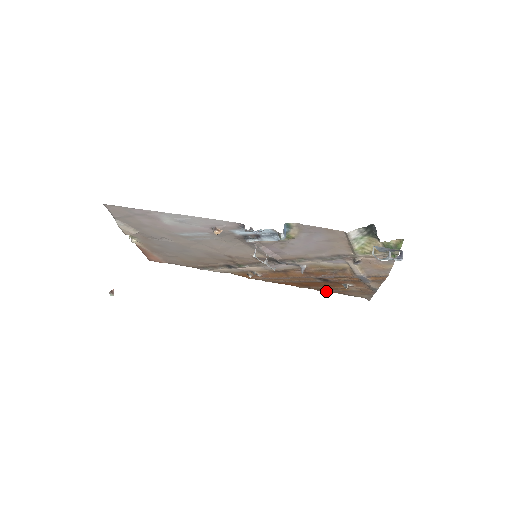
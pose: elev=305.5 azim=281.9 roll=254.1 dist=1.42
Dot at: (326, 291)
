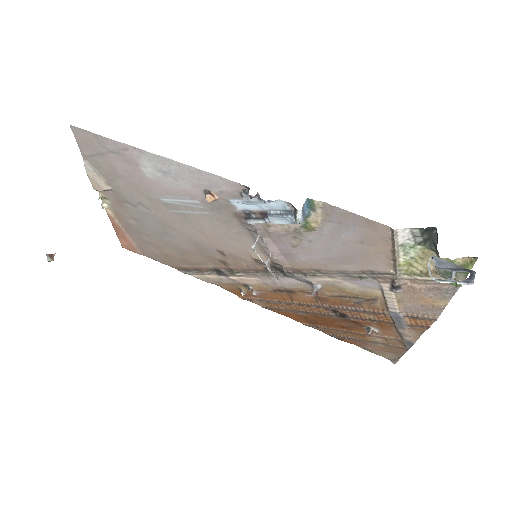
Dot at: (338, 337)
